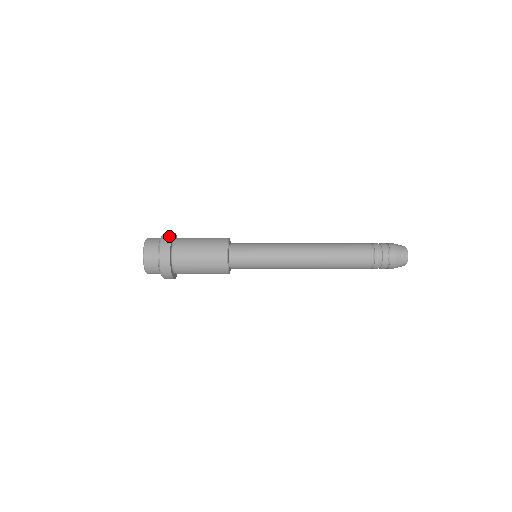
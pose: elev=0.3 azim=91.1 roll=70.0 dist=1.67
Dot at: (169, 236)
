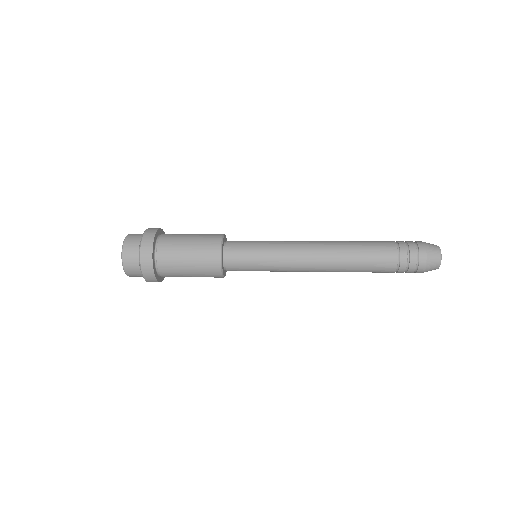
Dot at: (148, 253)
